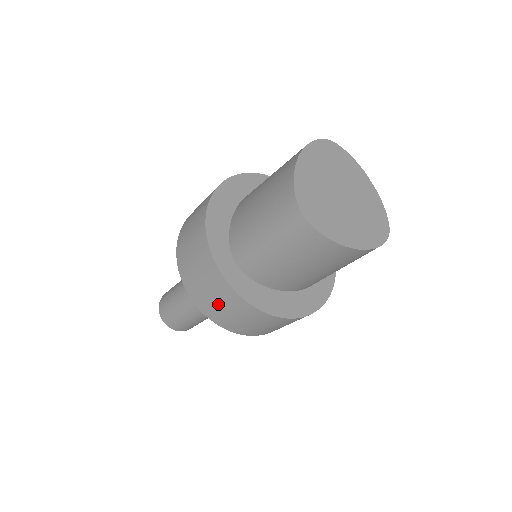
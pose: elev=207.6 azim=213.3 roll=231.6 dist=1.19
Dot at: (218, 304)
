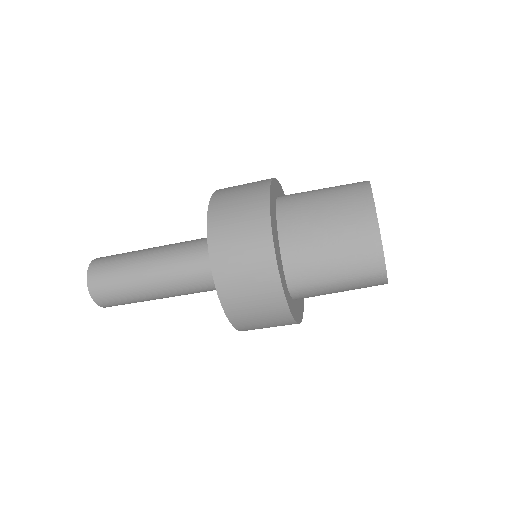
Dot at: (262, 324)
